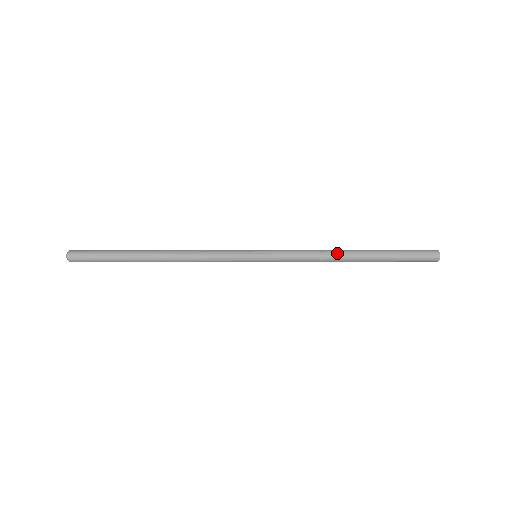
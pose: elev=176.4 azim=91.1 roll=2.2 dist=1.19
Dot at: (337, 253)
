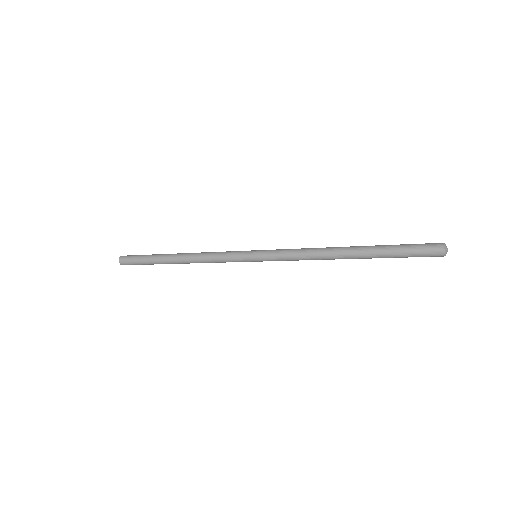
Dot at: (328, 252)
